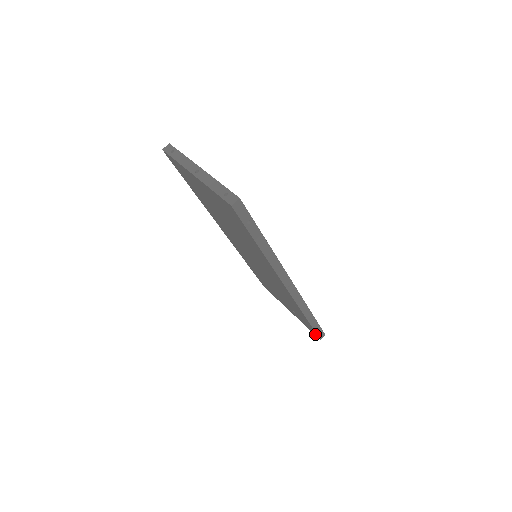
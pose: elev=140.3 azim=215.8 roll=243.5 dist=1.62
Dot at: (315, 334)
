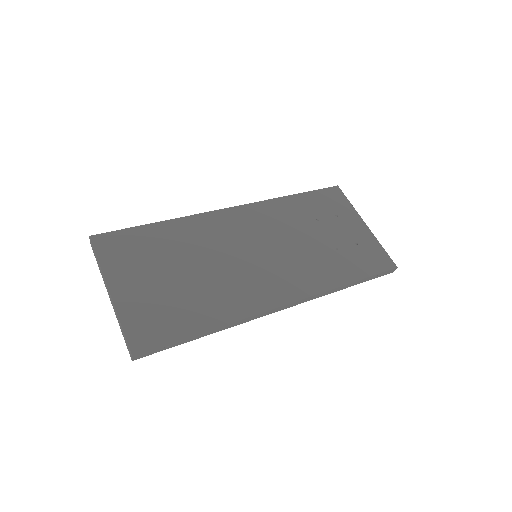
Dot at: occluded
